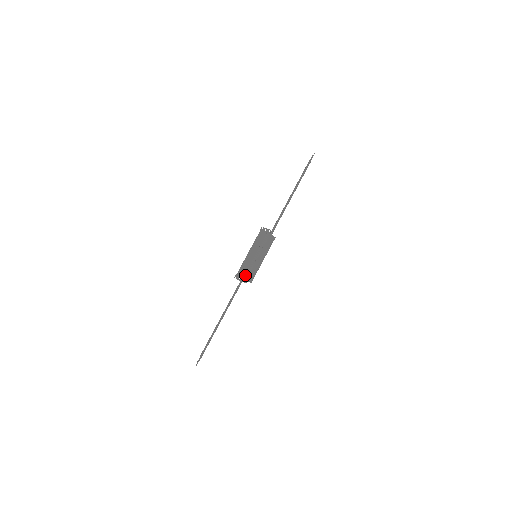
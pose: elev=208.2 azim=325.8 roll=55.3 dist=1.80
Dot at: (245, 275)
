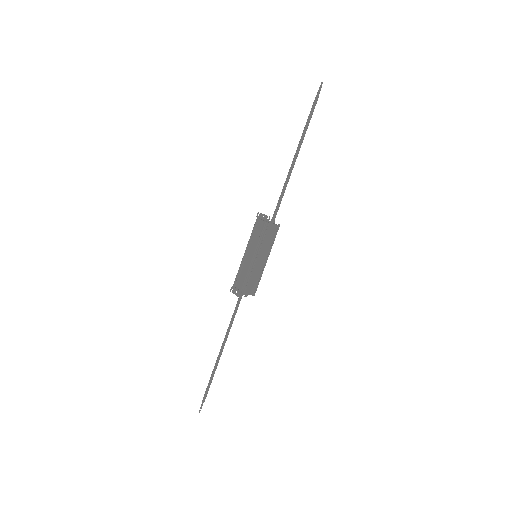
Dot at: (242, 287)
